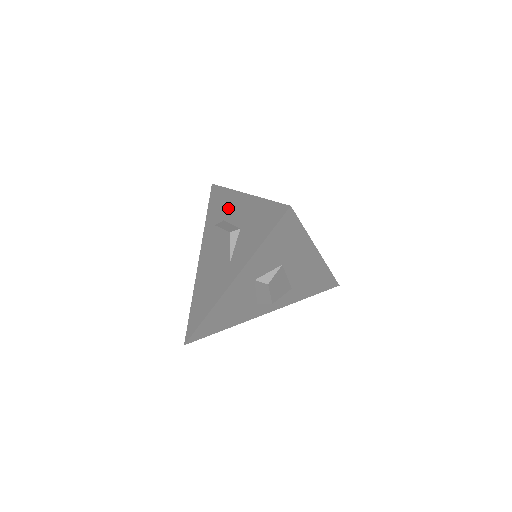
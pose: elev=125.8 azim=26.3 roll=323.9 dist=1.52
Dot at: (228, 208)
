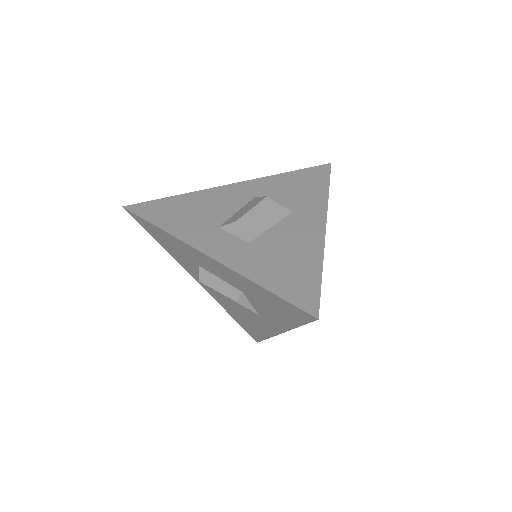
Dot at: (193, 257)
